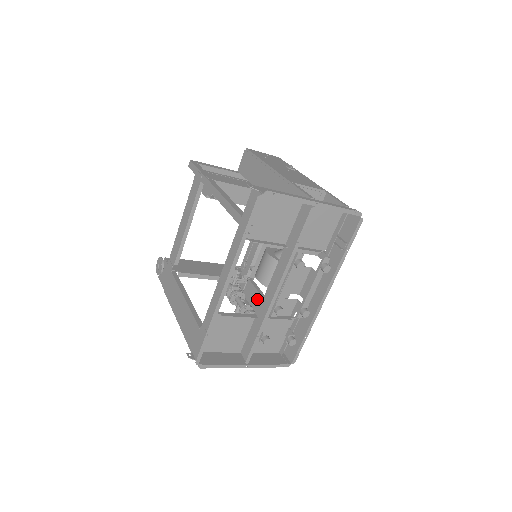
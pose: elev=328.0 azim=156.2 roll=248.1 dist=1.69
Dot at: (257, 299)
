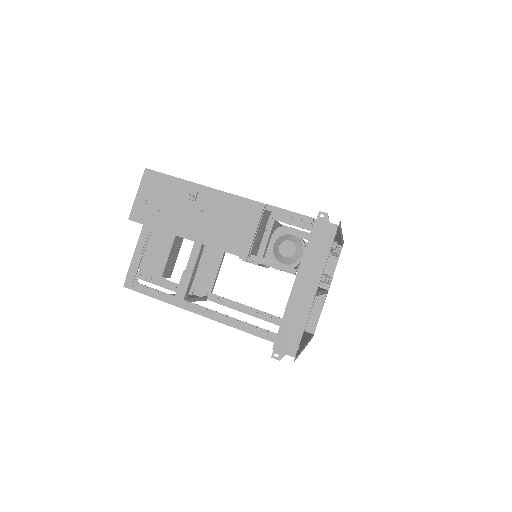
Dot at: occluded
